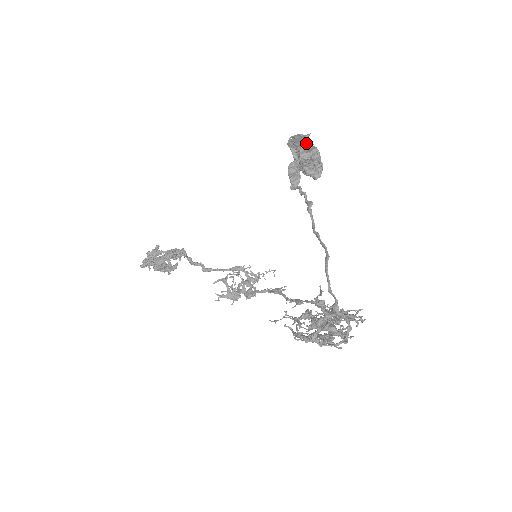
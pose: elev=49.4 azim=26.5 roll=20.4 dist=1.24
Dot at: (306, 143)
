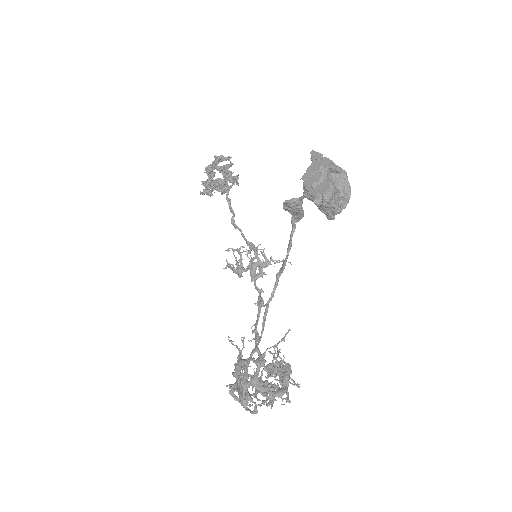
Dot at: (314, 181)
